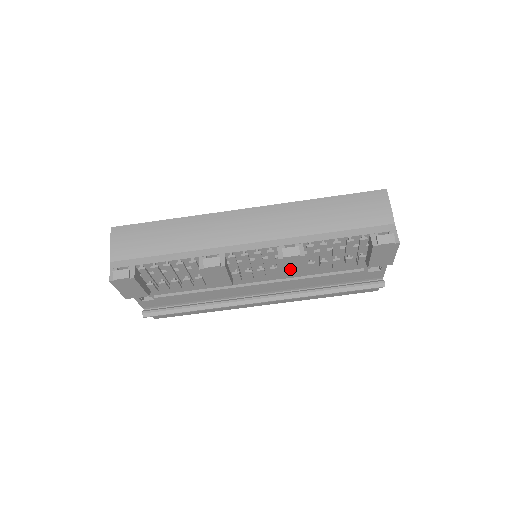
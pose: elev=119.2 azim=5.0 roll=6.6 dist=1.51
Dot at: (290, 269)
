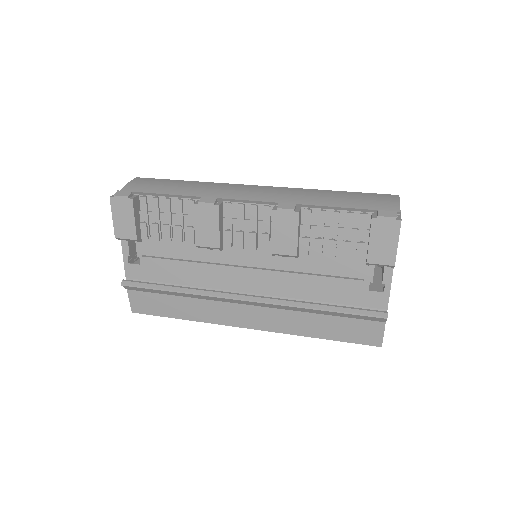
Dot at: (282, 236)
